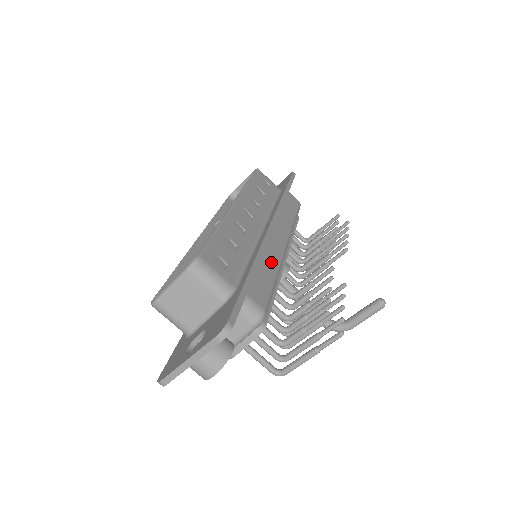
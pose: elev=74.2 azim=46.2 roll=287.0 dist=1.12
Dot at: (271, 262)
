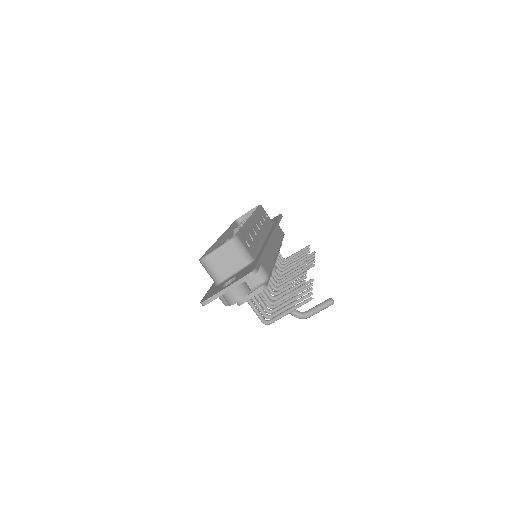
Dot at: (271, 255)
